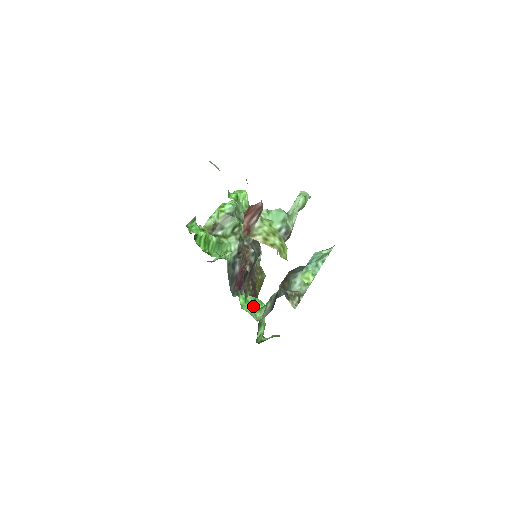
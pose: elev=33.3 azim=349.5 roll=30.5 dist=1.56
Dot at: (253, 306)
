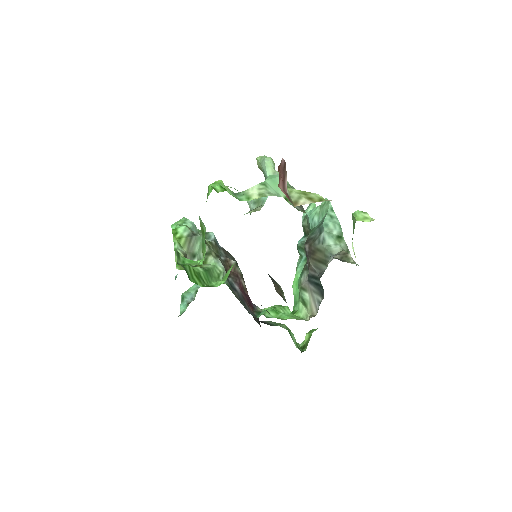
Dot at: occluded
